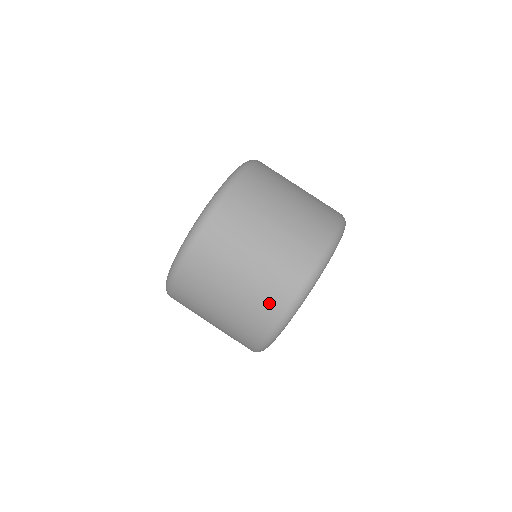
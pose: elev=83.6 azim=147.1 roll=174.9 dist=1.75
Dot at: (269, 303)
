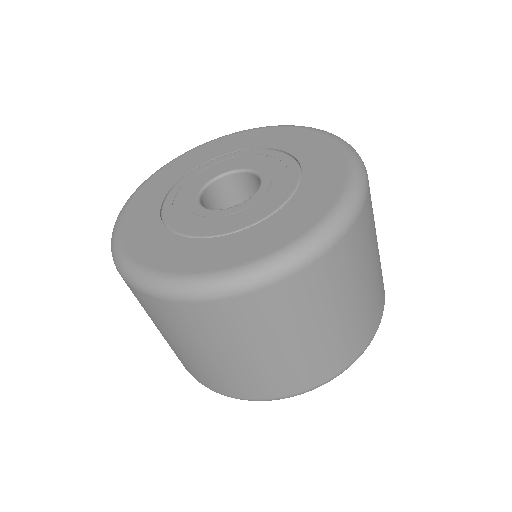
Dot at: (231, 386)
